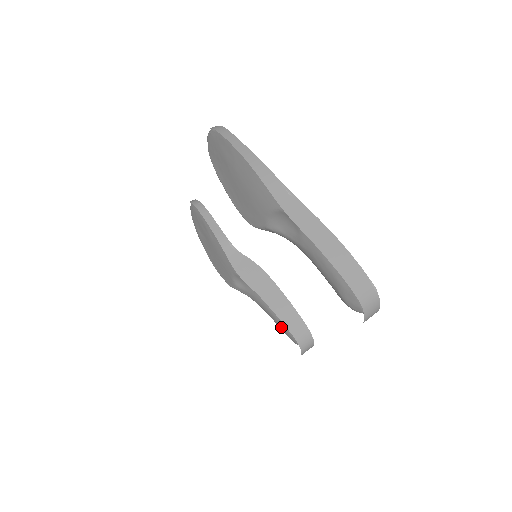
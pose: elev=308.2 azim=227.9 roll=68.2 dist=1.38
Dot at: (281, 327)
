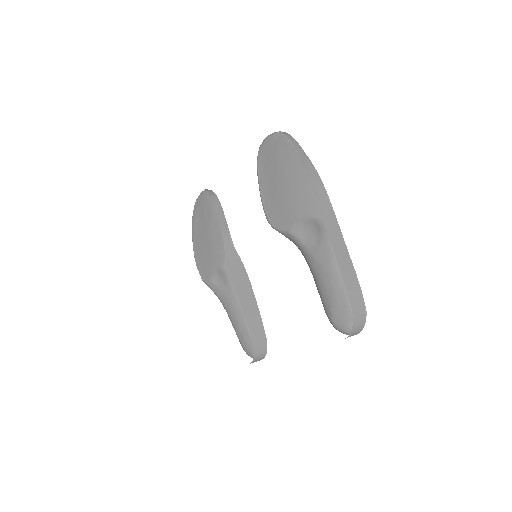
Dot at: (239, 332)
